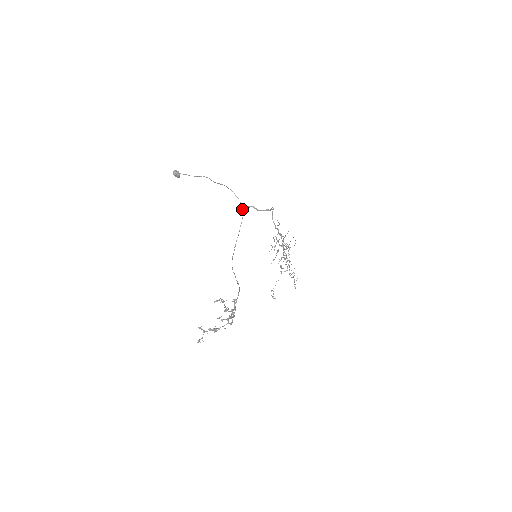
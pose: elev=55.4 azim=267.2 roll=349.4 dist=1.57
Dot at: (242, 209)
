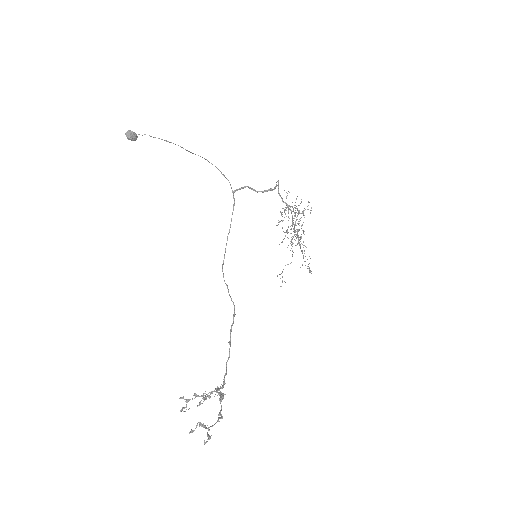
Dot at: occluded
